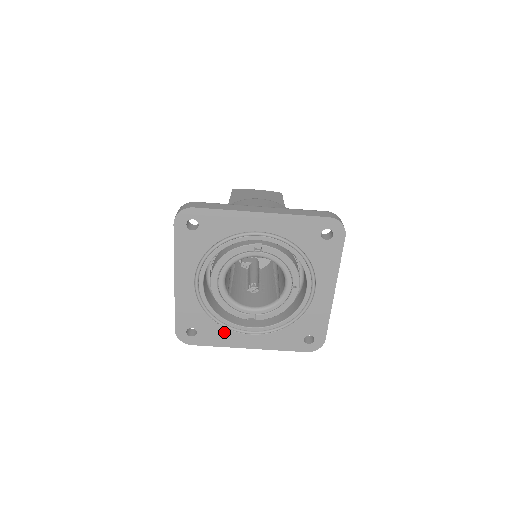
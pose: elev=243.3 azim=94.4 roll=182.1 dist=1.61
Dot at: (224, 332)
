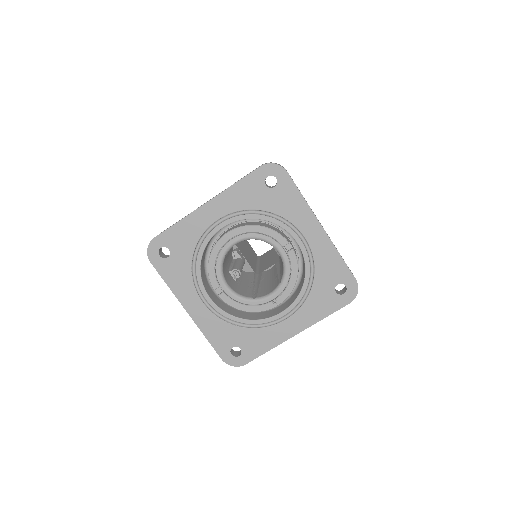
Dot at: (187, 279)
